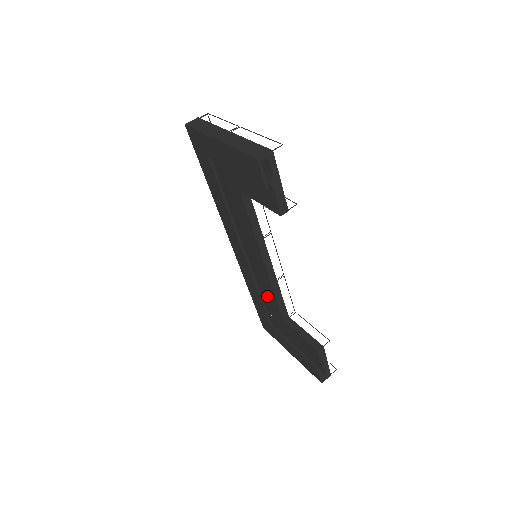
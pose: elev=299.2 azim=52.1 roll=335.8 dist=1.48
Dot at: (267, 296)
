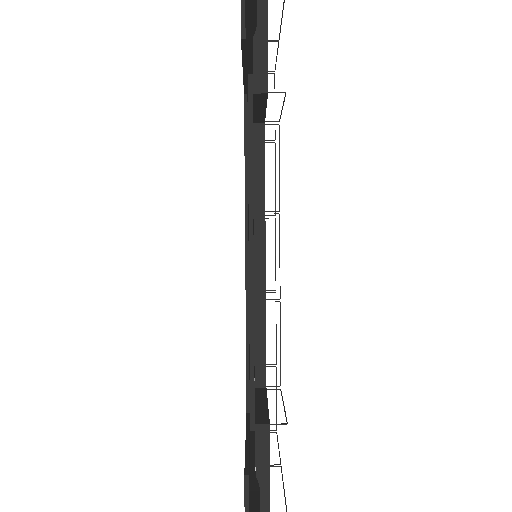
Dot at: occluded
